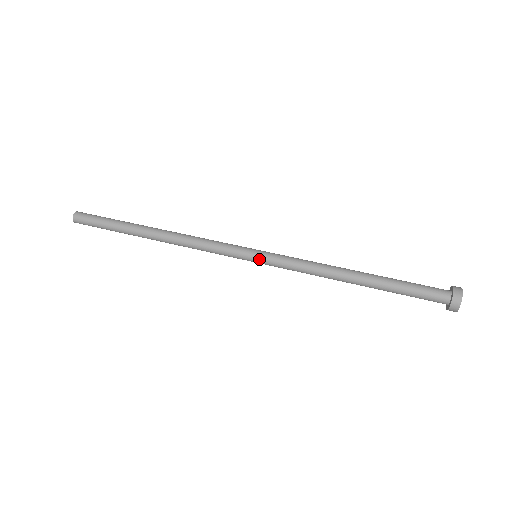
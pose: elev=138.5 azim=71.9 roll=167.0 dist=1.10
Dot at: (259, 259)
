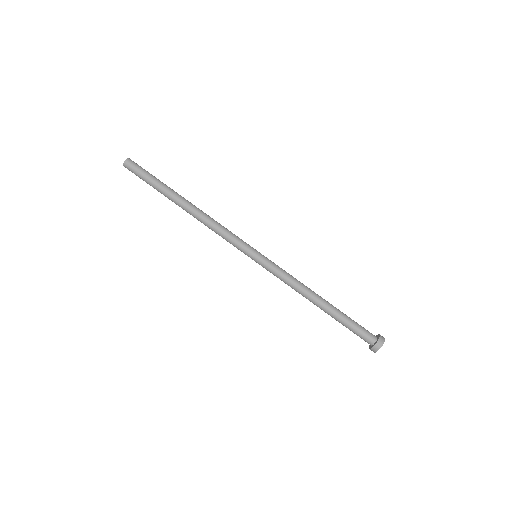
Dot at: (256, 262)
